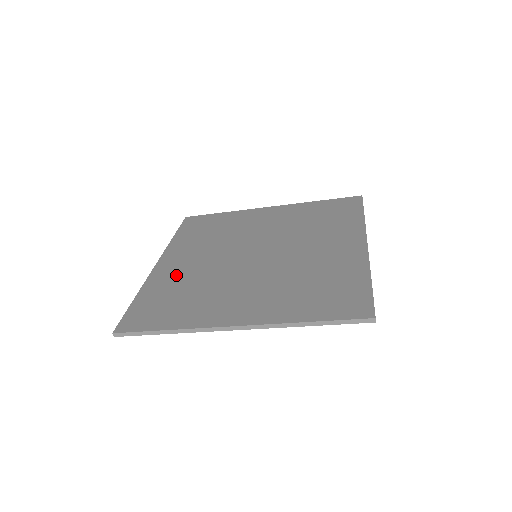
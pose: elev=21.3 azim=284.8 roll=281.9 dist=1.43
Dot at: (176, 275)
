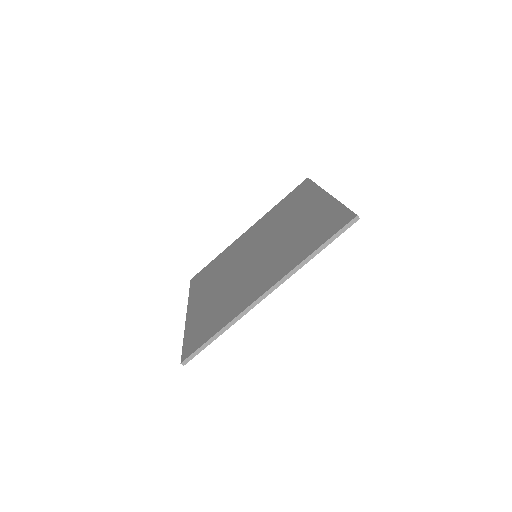
Dot at: (205, 306)
